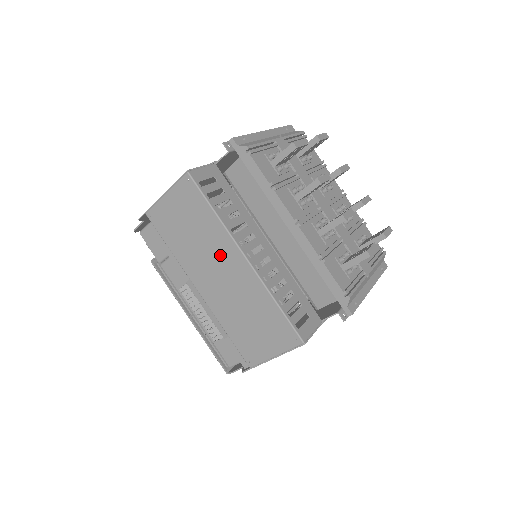
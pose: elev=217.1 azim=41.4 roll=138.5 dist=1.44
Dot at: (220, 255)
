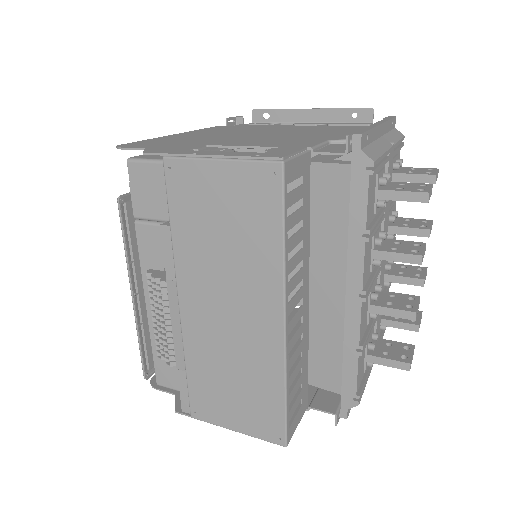
Dot at: (248, 293)
